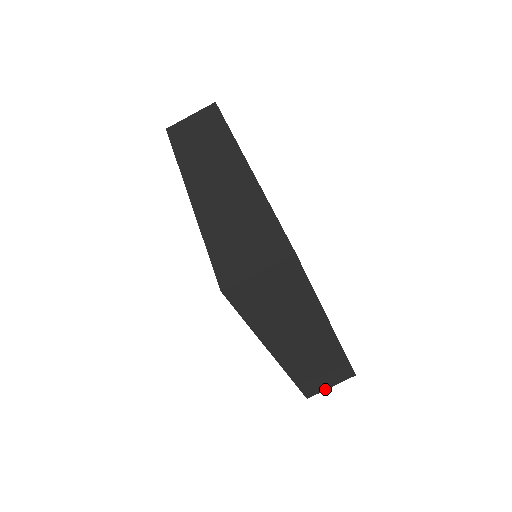
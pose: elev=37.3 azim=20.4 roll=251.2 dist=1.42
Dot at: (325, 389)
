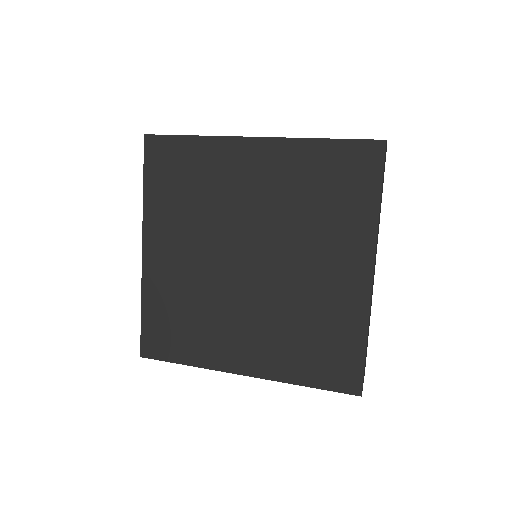
Dot at: occluded
